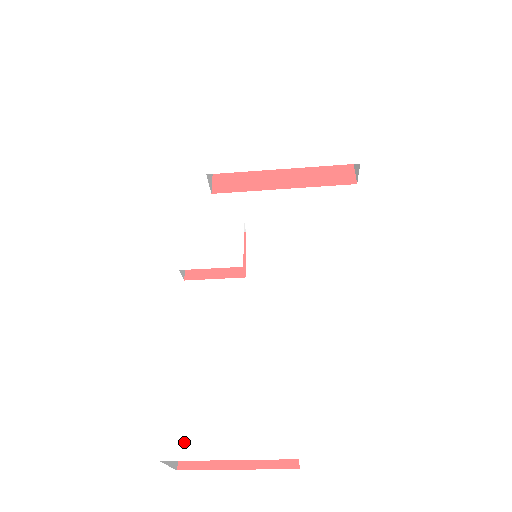
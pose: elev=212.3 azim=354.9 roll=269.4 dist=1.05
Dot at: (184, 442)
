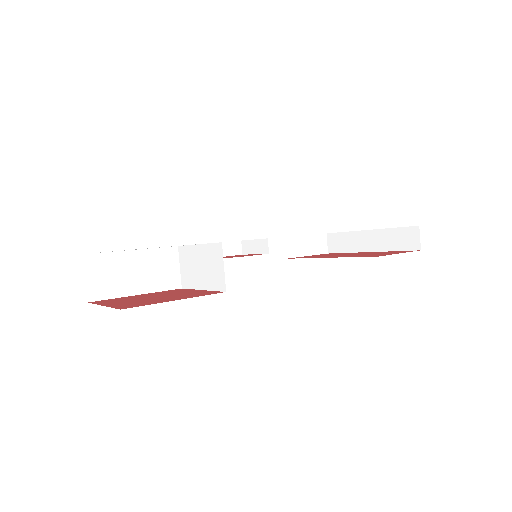
Dot at: occluded
